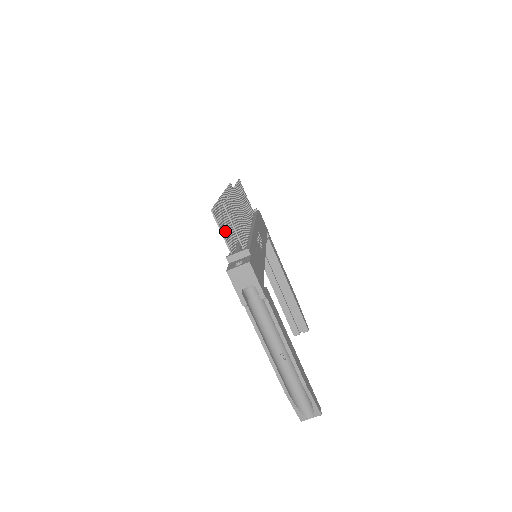
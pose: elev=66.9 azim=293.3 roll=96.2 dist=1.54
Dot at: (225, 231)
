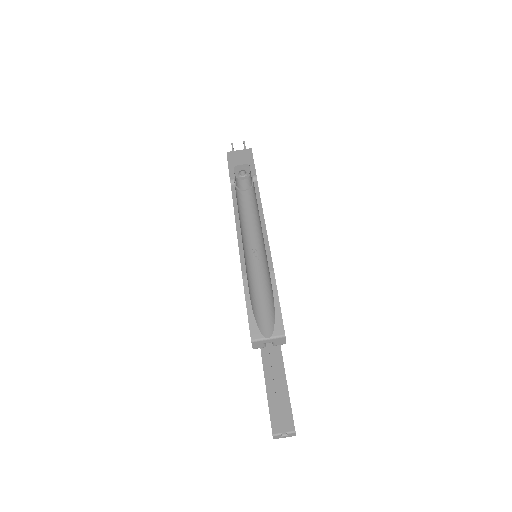
Dot at: occluded
